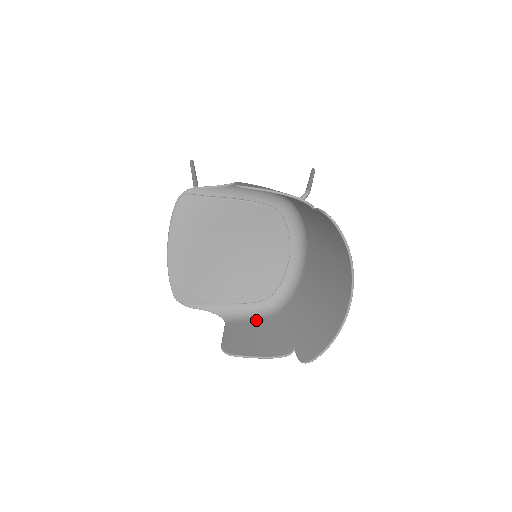
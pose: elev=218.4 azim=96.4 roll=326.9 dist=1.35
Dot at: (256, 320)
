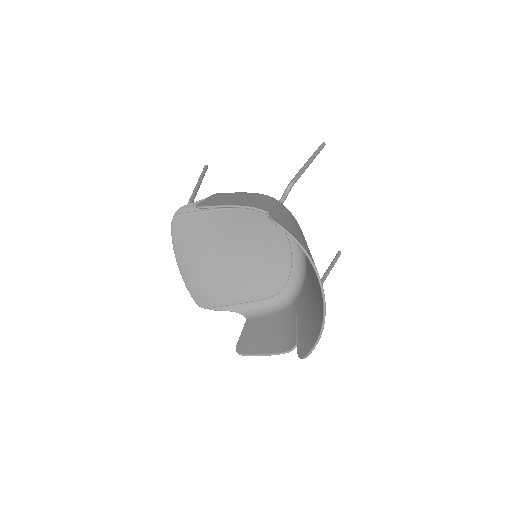
Dot at: (273, 314)
